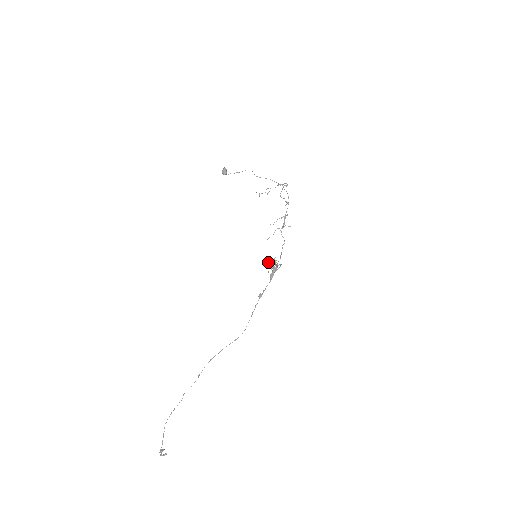
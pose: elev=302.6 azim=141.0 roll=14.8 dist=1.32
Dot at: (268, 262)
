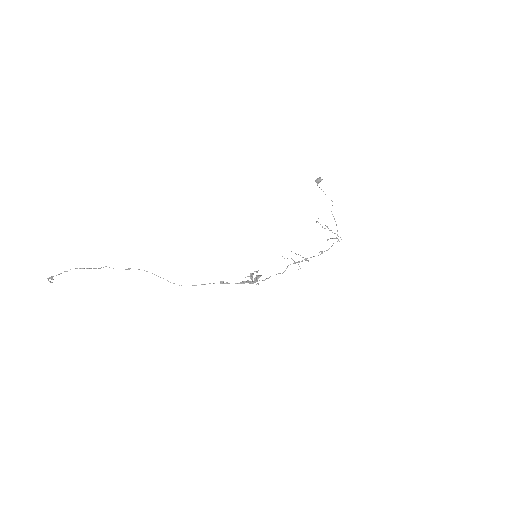
Dot at: (255, 271)
